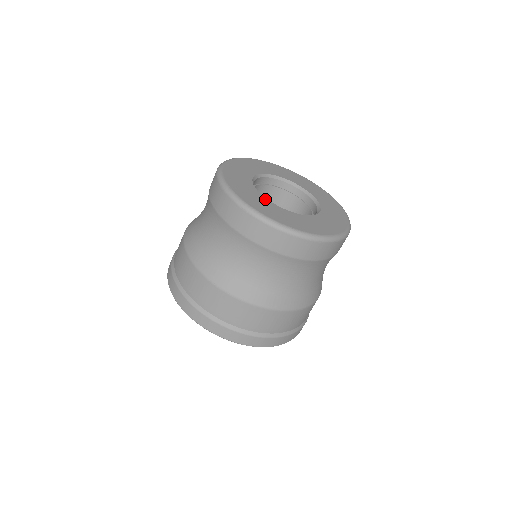
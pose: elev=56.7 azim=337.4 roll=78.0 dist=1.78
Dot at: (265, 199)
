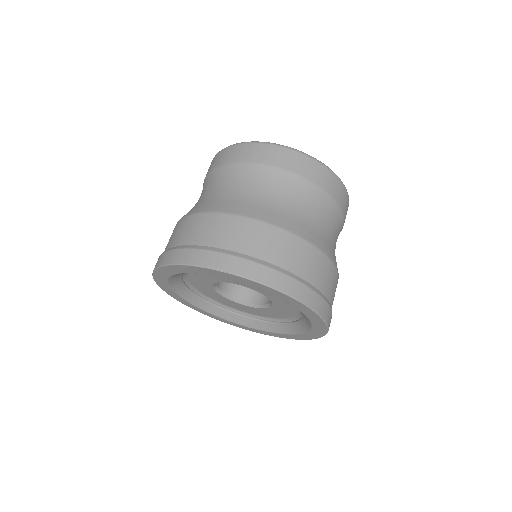
Dot at: occluded
